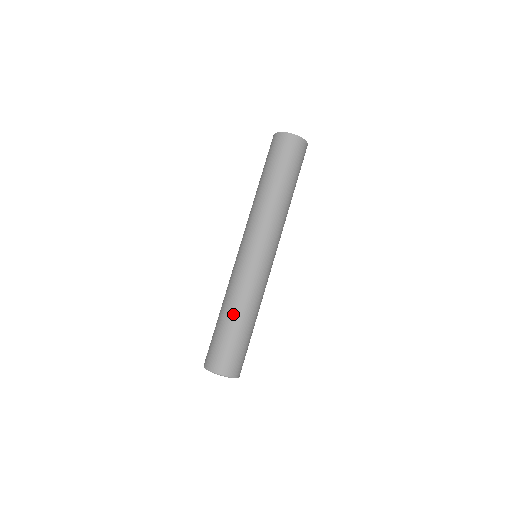
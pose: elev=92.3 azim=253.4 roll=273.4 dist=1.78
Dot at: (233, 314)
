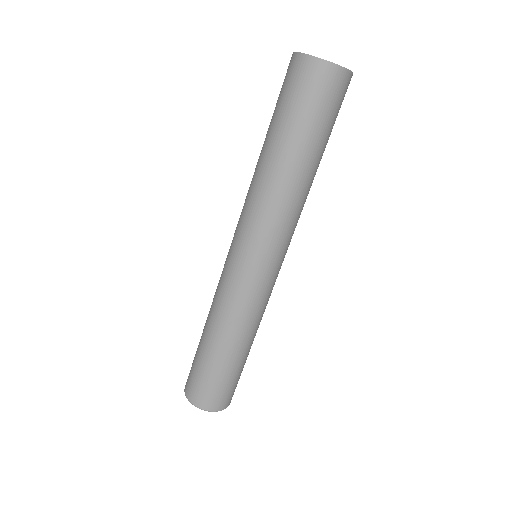
Dot at: (220, 343)
